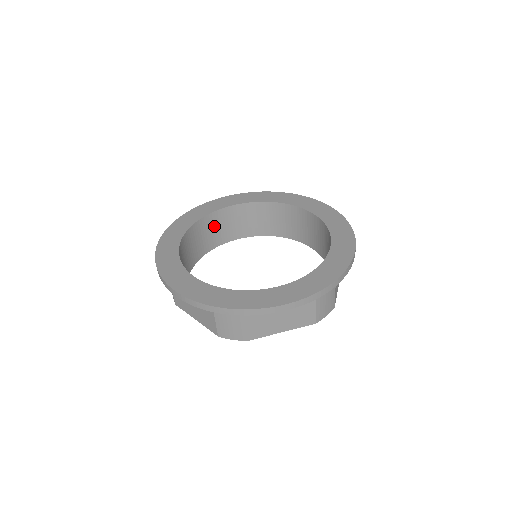
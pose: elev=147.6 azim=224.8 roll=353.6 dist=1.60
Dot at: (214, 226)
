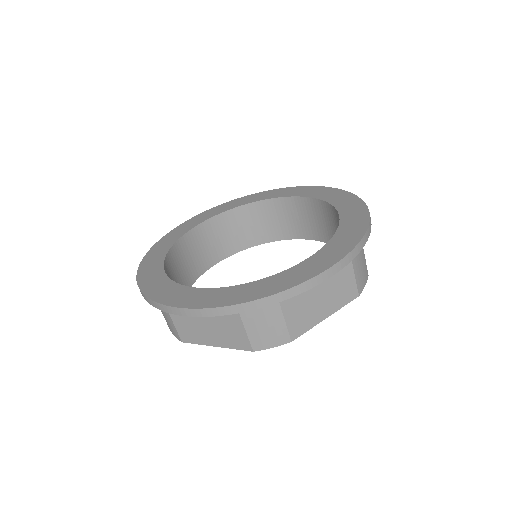
Dot at: (192, 250)
